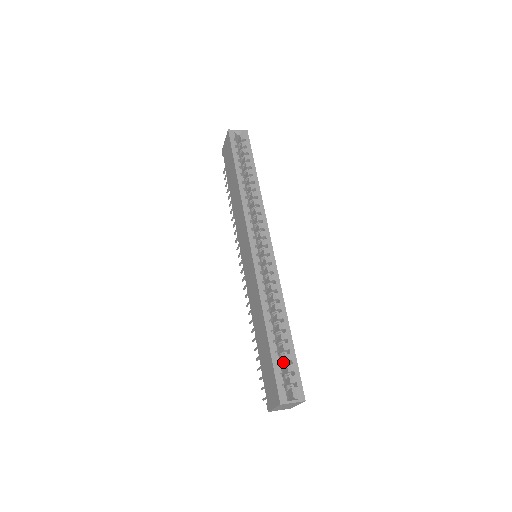
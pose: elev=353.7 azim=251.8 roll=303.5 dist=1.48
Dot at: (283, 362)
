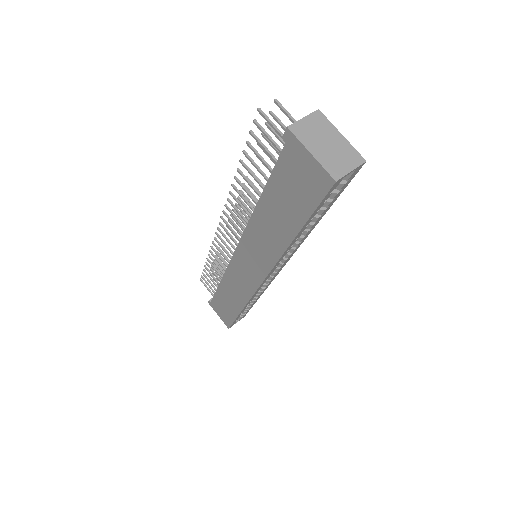
Dot at: occluded
